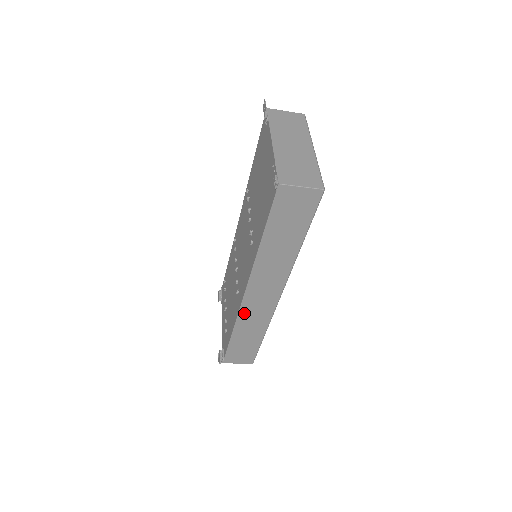
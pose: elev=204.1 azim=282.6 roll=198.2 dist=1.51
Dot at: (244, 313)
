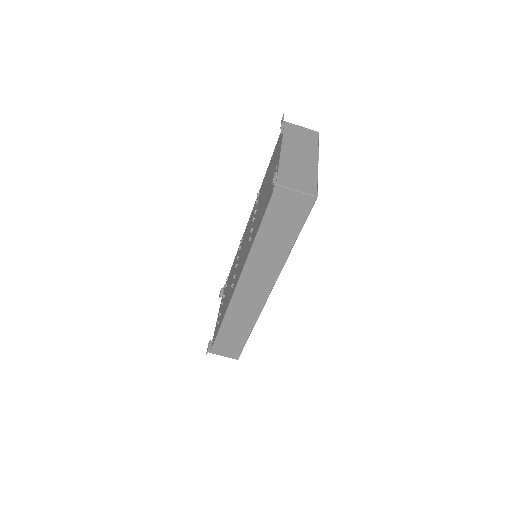
Dot at: (234, 305)
